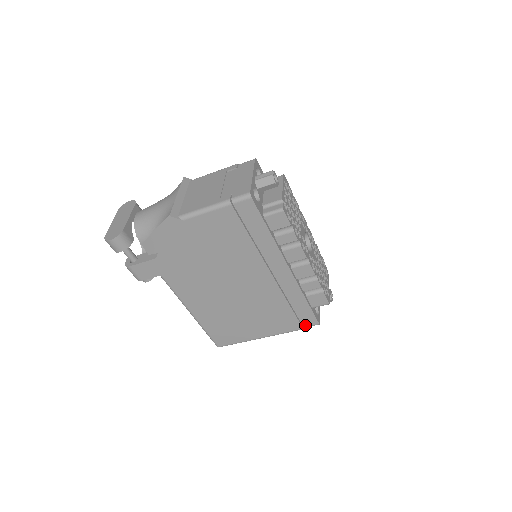
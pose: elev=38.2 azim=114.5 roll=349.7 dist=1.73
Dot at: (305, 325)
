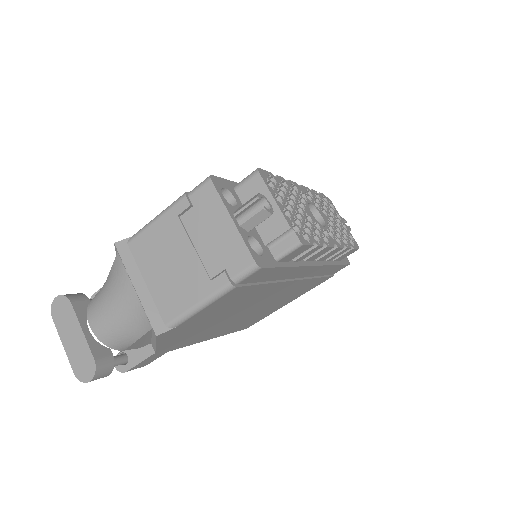
Dot at: occluded
